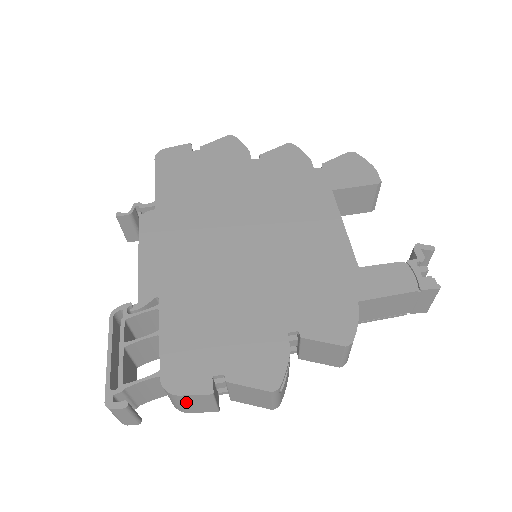
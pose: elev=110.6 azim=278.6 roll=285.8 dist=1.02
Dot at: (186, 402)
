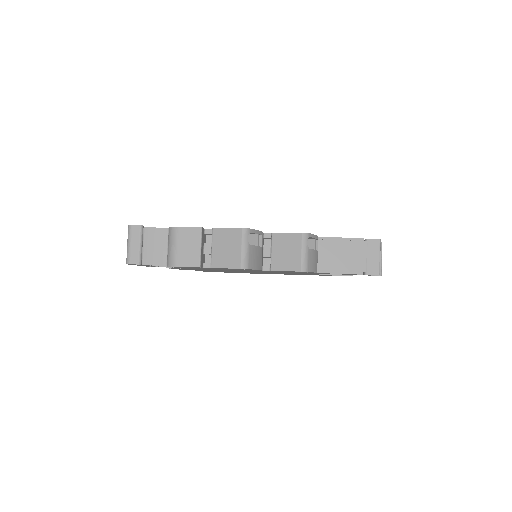
Dot at: (180, 242)
